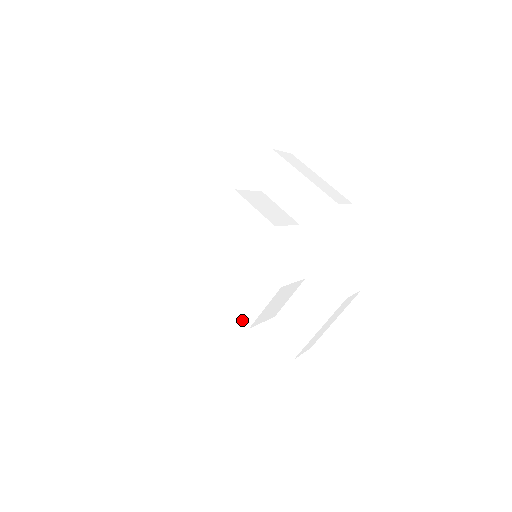
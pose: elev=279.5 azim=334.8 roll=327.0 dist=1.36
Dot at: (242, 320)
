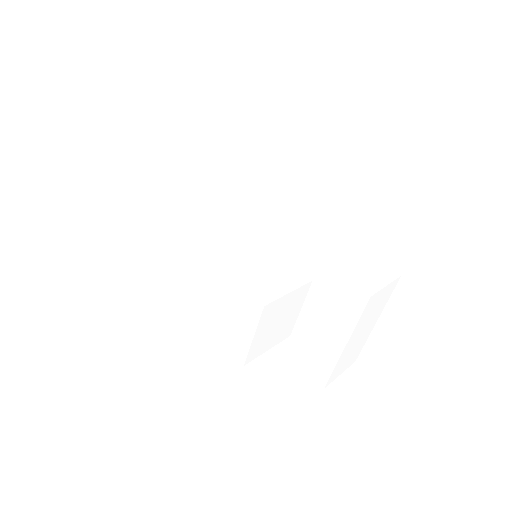
Dot at: (193, 356)
